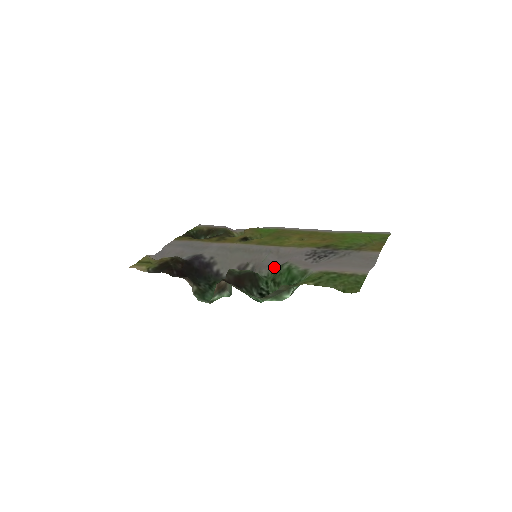
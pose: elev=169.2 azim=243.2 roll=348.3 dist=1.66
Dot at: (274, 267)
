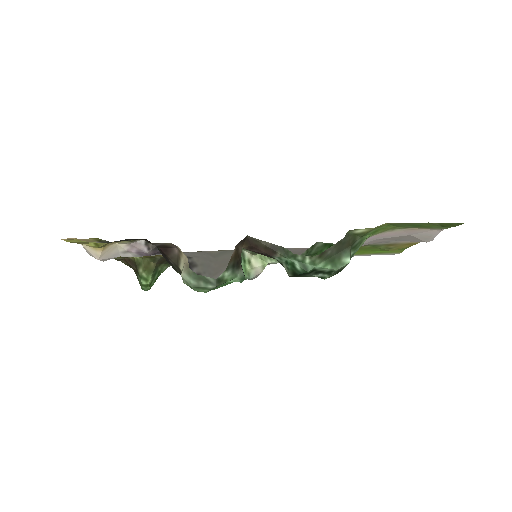
Dot at: occluded
